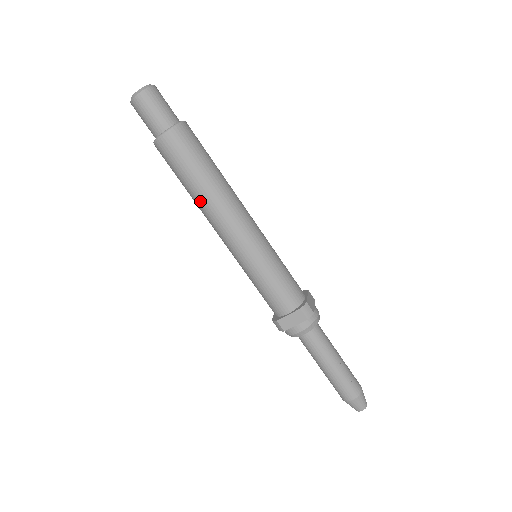
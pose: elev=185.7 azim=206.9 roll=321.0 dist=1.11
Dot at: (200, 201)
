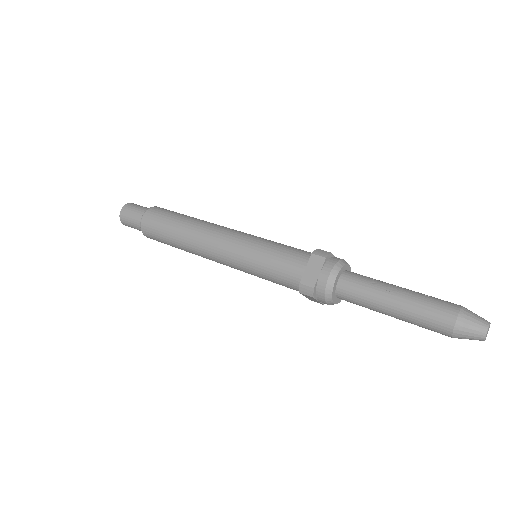
Dot at: (185, 239)
